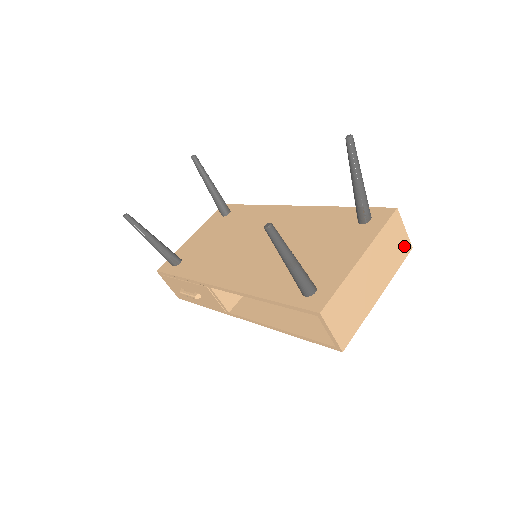
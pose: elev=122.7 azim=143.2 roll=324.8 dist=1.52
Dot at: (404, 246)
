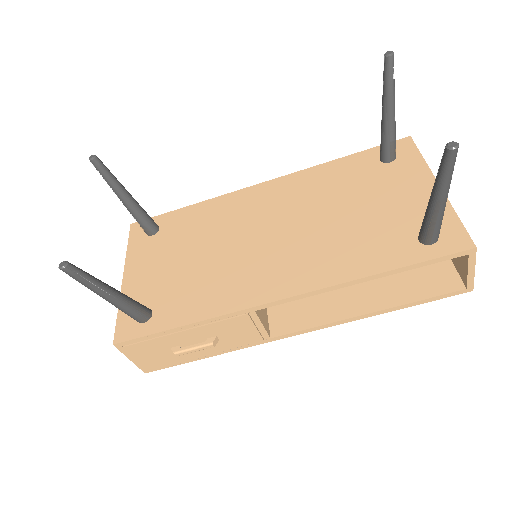
Dot at: occluded
